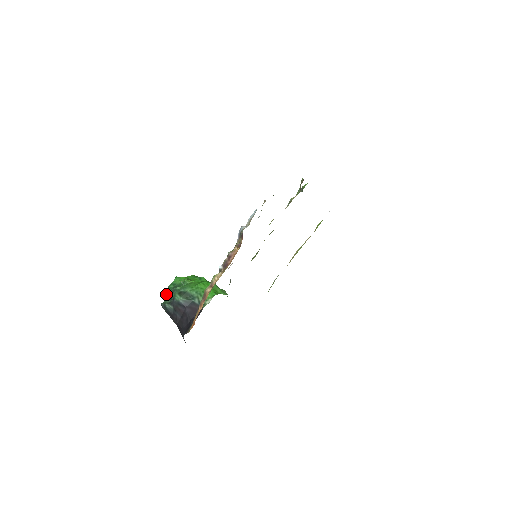
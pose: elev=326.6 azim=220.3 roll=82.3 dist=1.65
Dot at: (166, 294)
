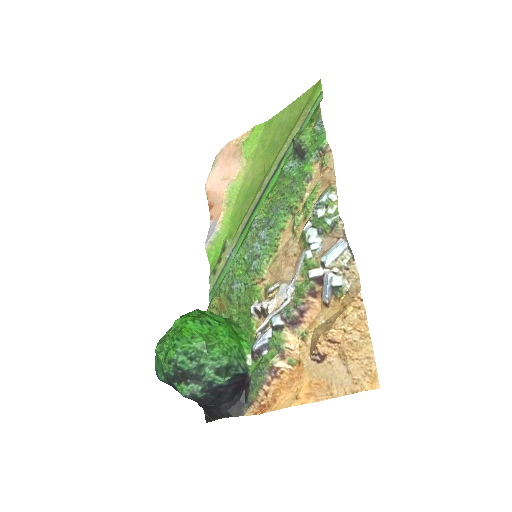
Dot at: (173, 371)
